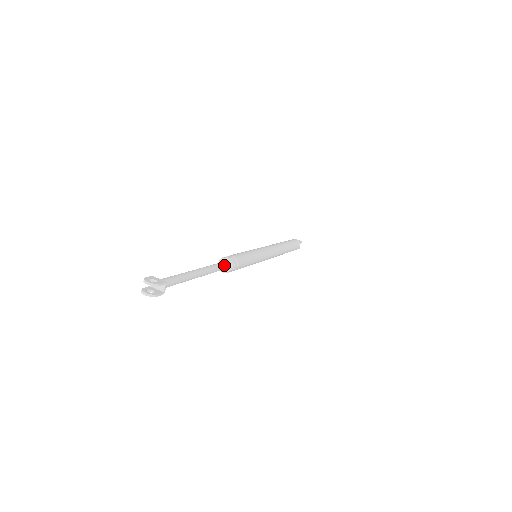
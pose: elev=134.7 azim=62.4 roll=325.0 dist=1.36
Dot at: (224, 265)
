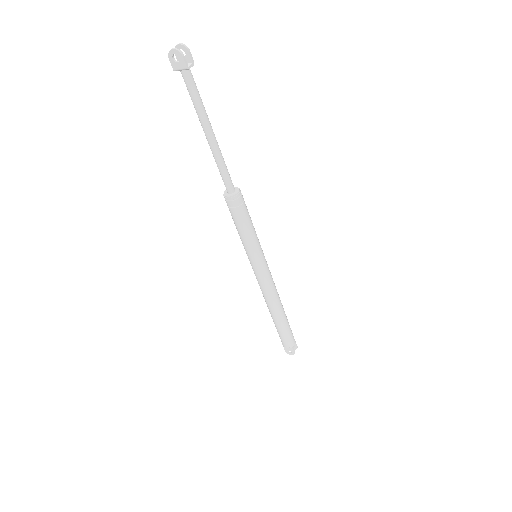
Dot at: occluded
